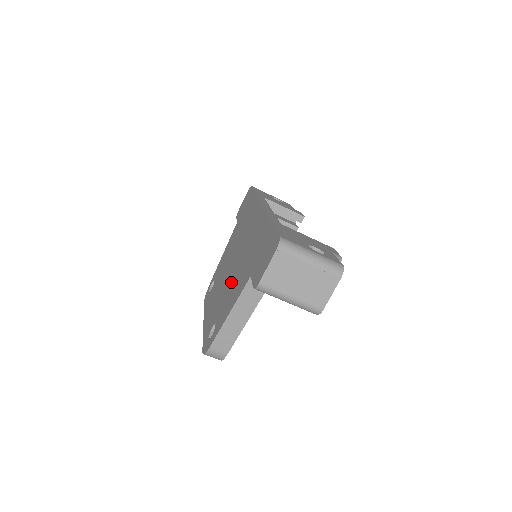
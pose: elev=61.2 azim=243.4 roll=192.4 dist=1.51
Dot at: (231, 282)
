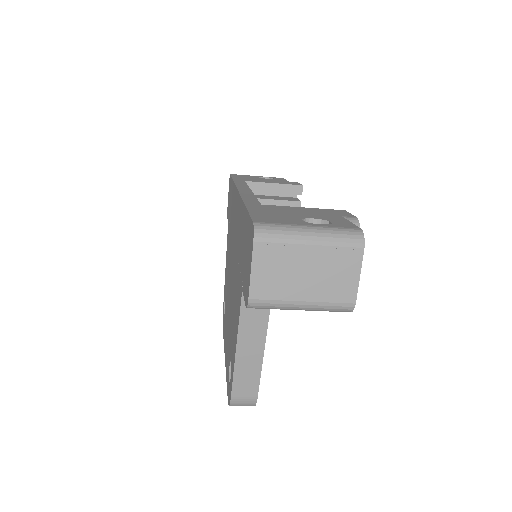
Dot at: (232, 301)
